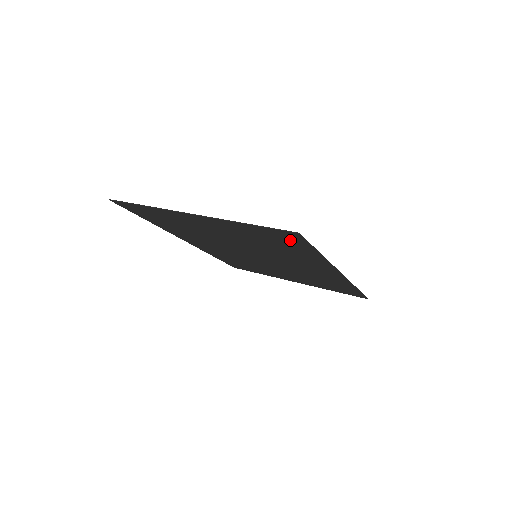
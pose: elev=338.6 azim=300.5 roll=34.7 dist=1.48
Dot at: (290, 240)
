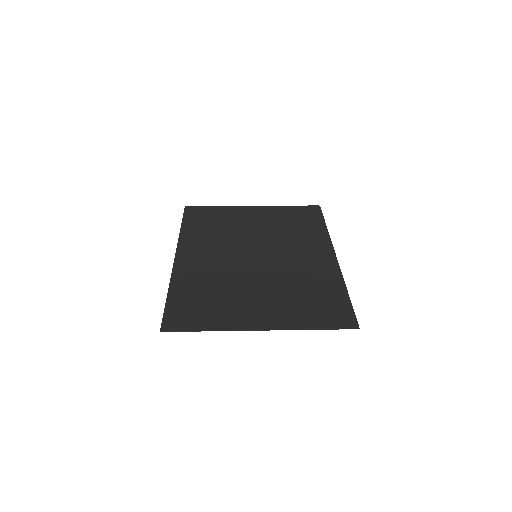
Dot at: (337, 311)
